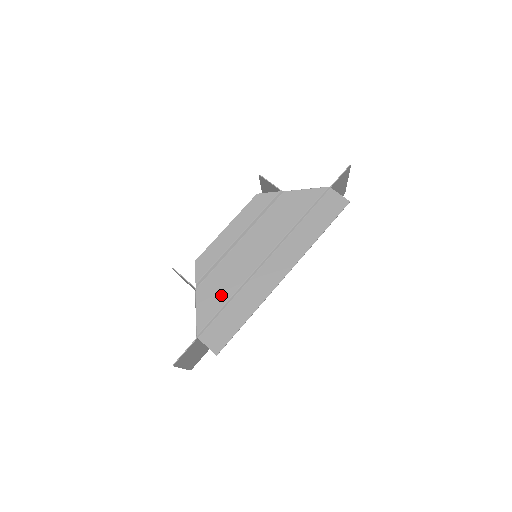
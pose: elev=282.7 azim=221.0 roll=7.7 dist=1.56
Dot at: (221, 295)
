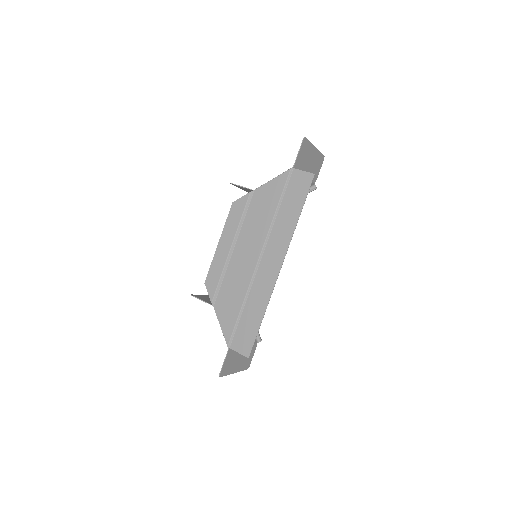
Dot at: (234, 305)
